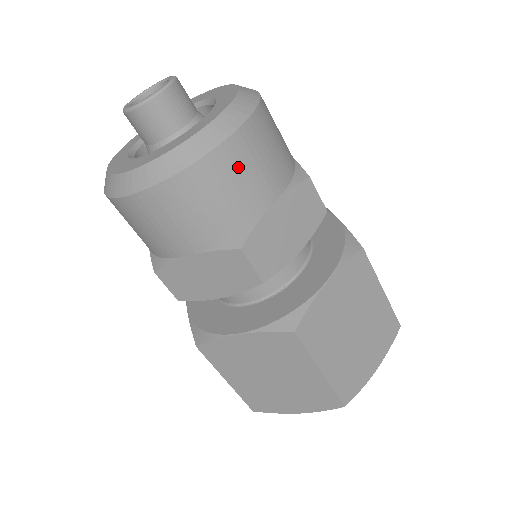
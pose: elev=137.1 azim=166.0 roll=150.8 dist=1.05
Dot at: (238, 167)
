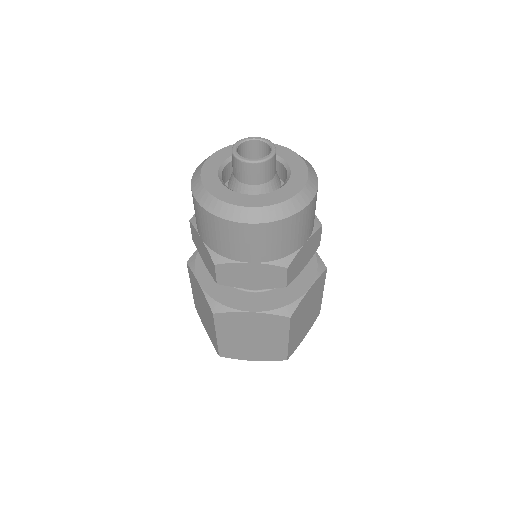
Dot at: (242, 237)
